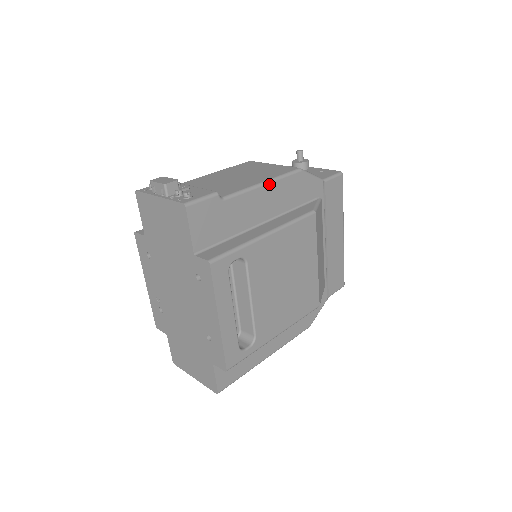
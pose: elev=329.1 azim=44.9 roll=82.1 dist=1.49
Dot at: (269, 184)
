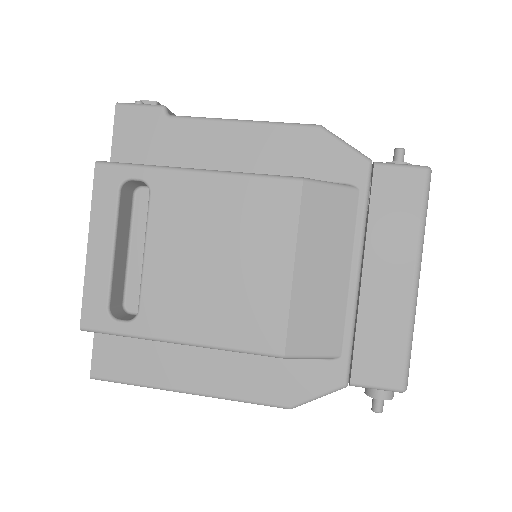
Dot at: (249, 124)
